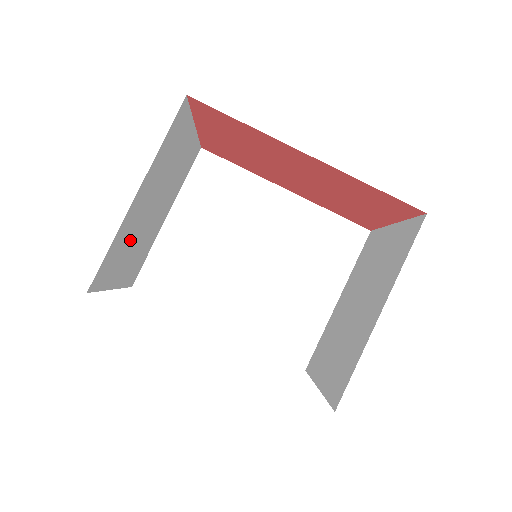
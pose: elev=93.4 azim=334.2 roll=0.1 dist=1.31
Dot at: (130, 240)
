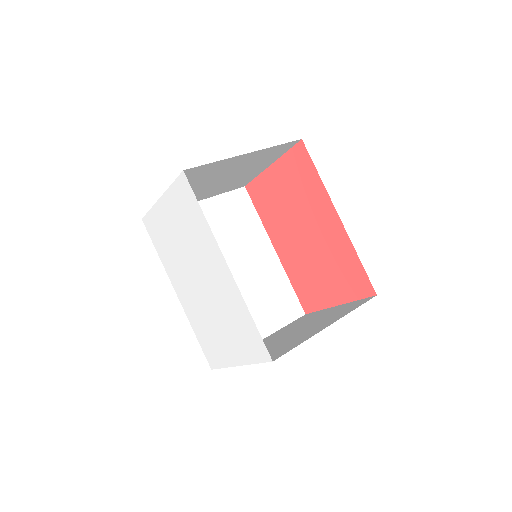
Dot at: (204, 178)
